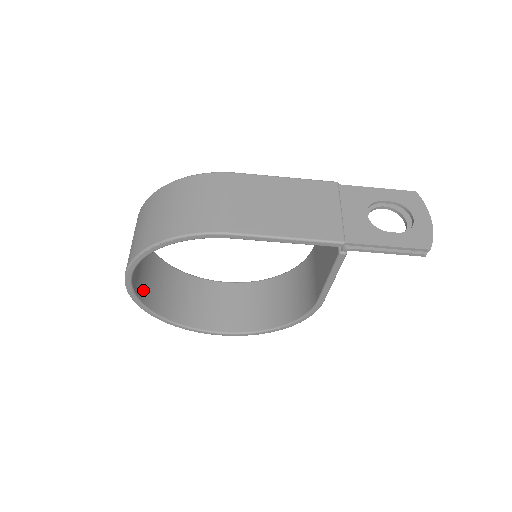
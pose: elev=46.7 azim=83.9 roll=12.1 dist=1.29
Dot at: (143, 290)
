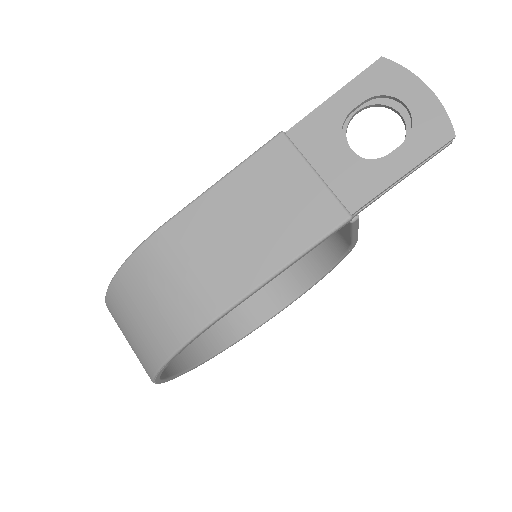
Dot at: (181, 356)
